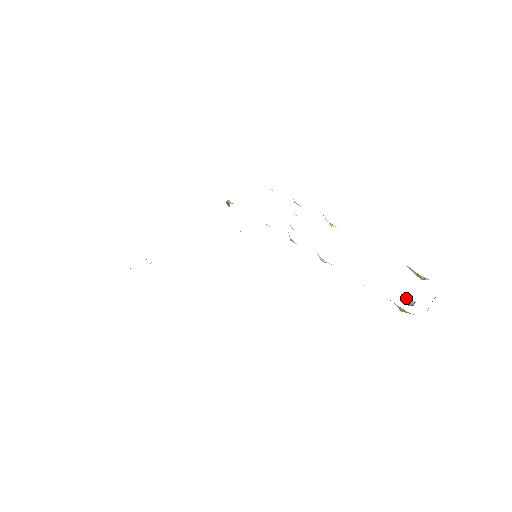
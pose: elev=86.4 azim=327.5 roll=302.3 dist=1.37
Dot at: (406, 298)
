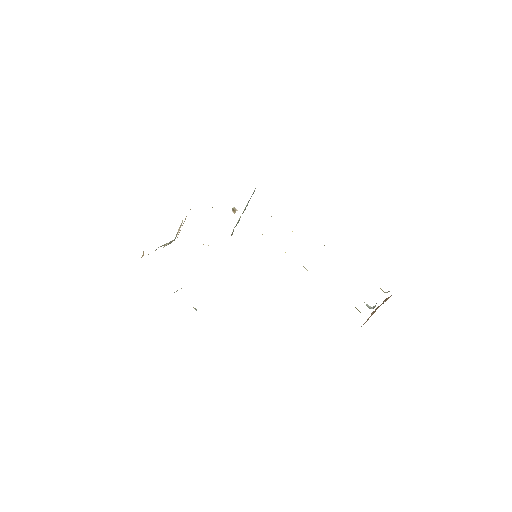
Dot at: (366, 304)
